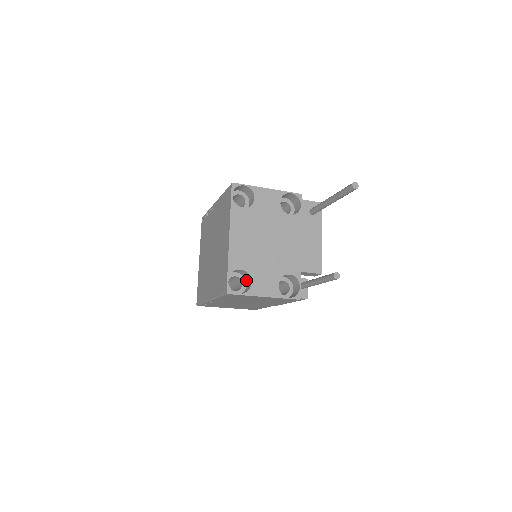
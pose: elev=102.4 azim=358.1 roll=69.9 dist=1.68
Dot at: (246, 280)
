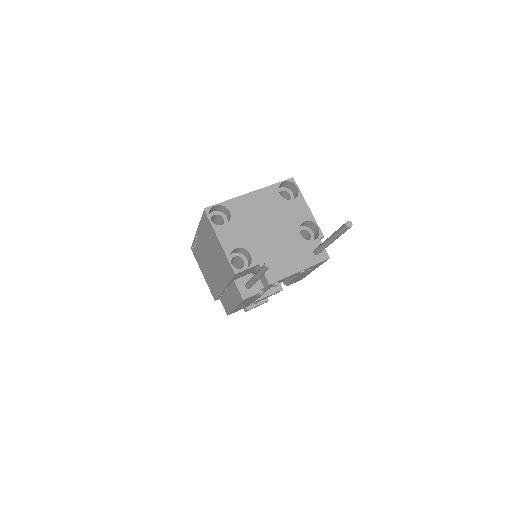
Dot at: occluded
